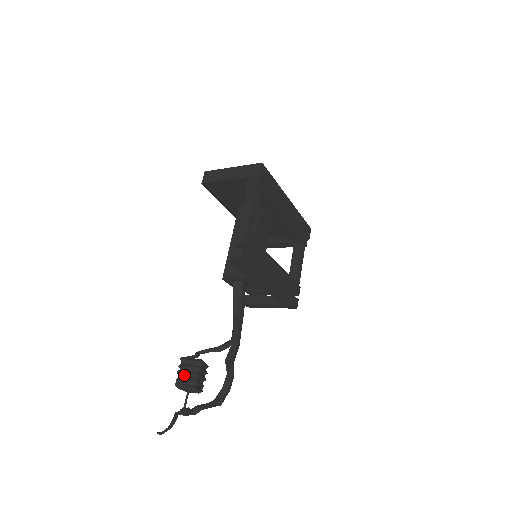
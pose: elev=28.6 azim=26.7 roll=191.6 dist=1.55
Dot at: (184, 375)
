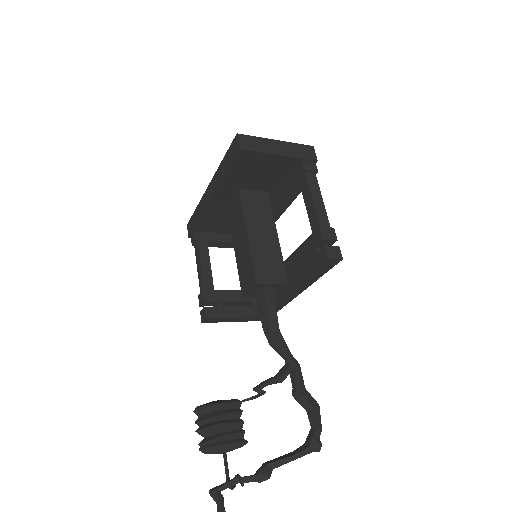
Dot at: (226, 427)
